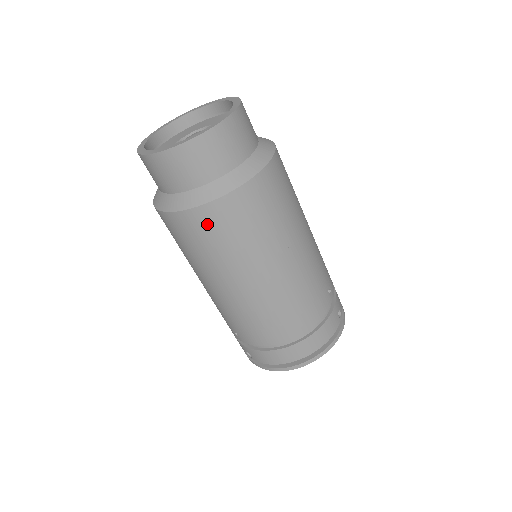
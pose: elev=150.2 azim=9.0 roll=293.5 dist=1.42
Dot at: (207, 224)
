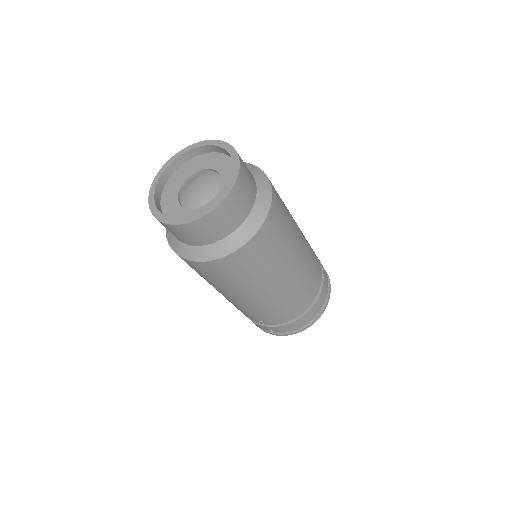
Dot at: (246, 258)
